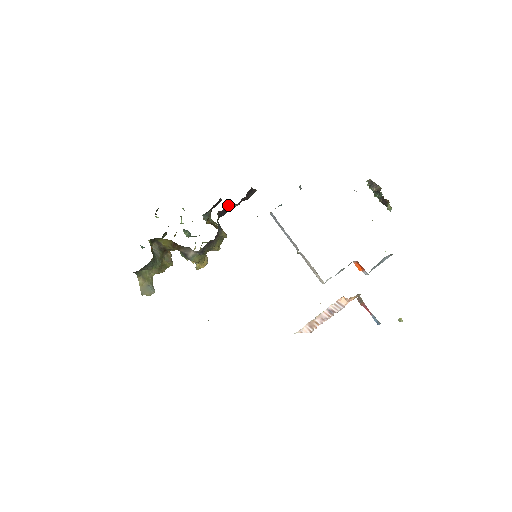
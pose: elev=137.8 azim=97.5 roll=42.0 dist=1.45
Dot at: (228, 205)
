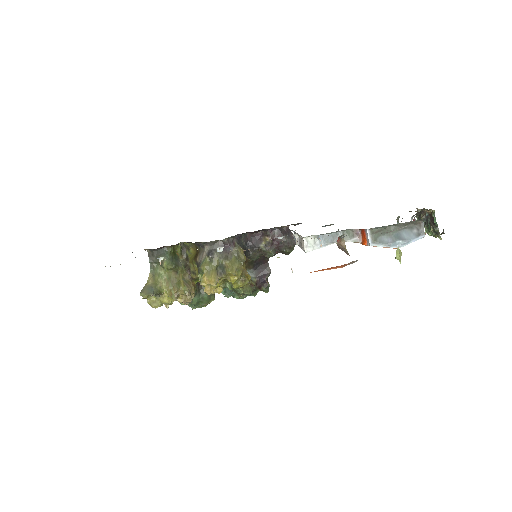
Dot at: (260, 236)
